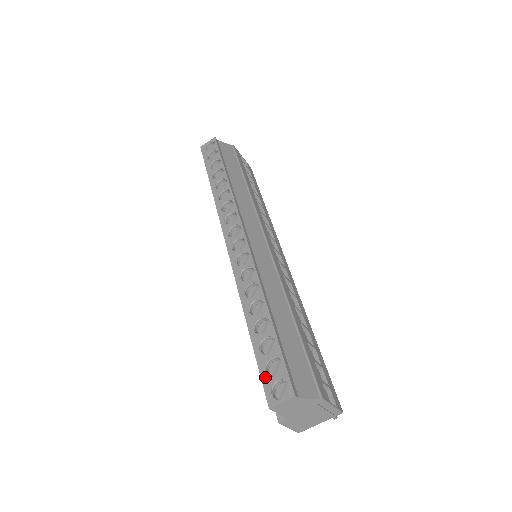
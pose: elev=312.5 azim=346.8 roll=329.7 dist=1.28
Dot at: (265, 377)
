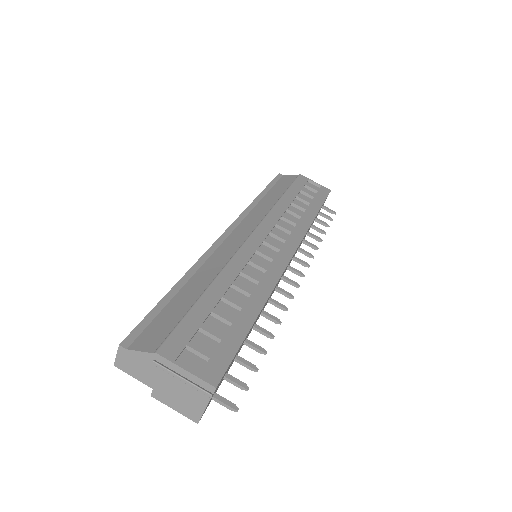
Dot at: occluded
